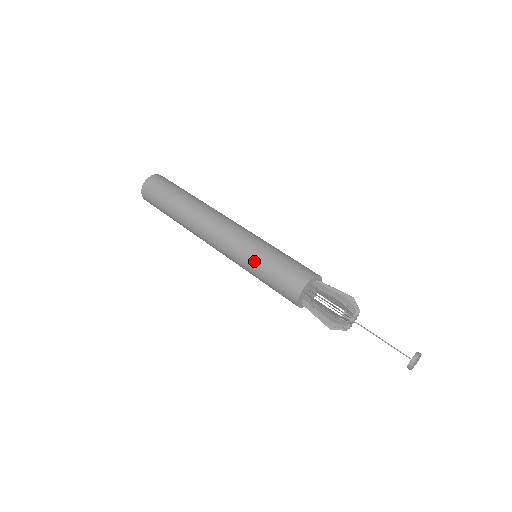
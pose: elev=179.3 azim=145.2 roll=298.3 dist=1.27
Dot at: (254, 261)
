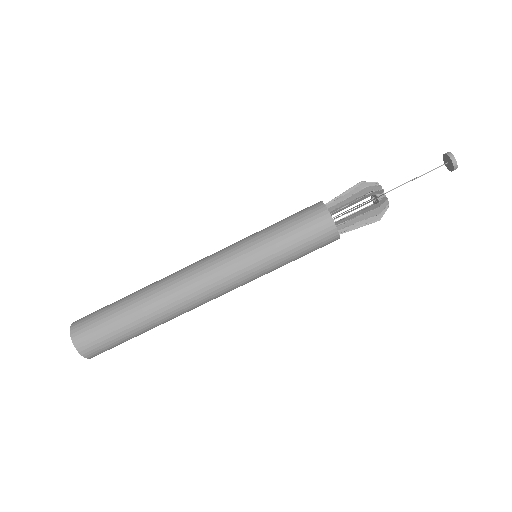
Dot at: (260, 237)
